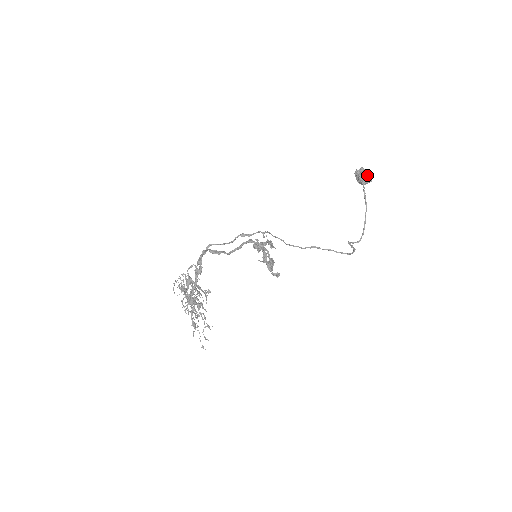
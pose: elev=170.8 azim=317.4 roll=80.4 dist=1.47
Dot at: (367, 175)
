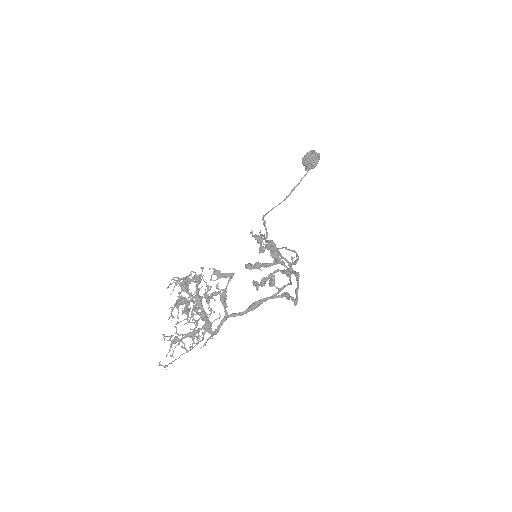
Dot at: occluded
